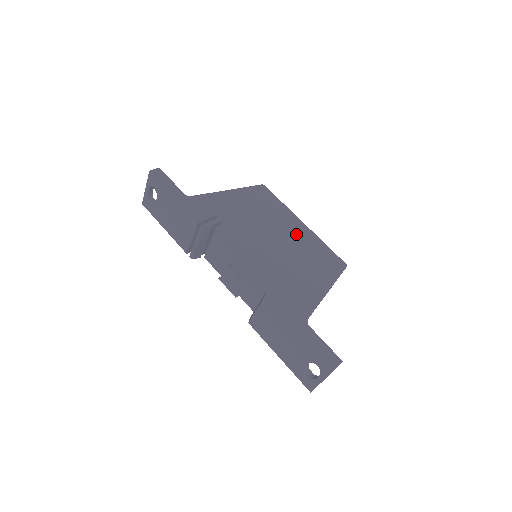
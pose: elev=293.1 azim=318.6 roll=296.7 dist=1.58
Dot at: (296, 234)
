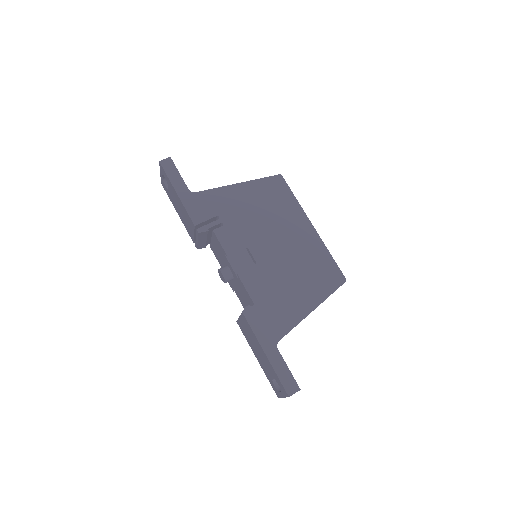
Dot at: (299, 240)
